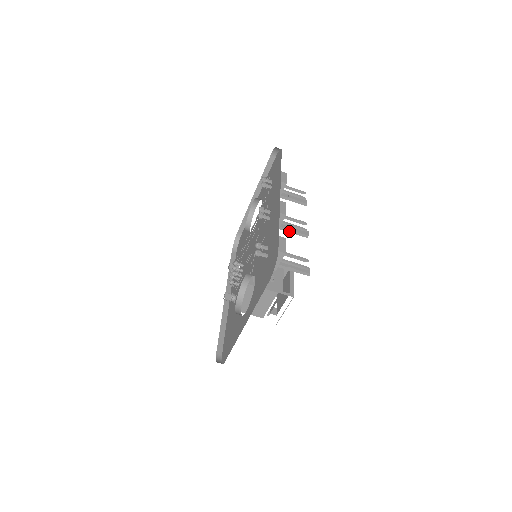
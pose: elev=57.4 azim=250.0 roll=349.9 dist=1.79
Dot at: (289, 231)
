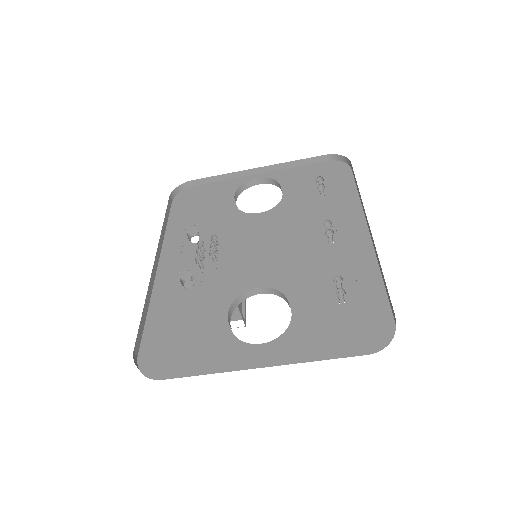
Dot at: occluded
